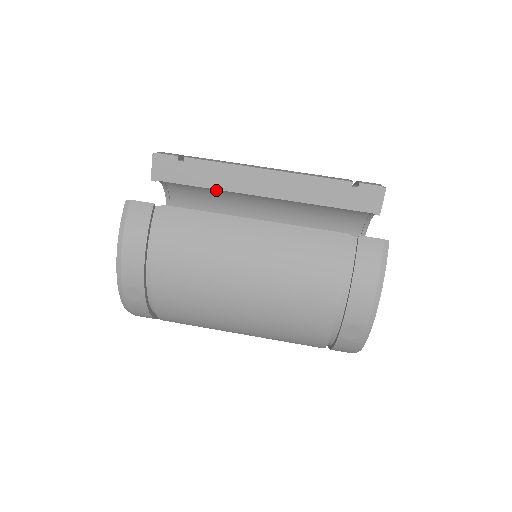
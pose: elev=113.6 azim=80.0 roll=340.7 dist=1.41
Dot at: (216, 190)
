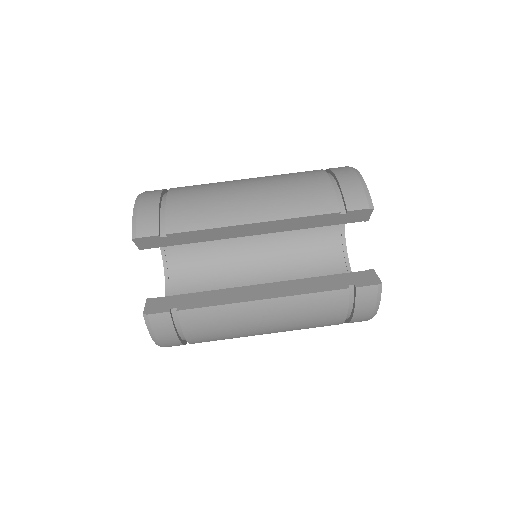
Dot at: occluded
